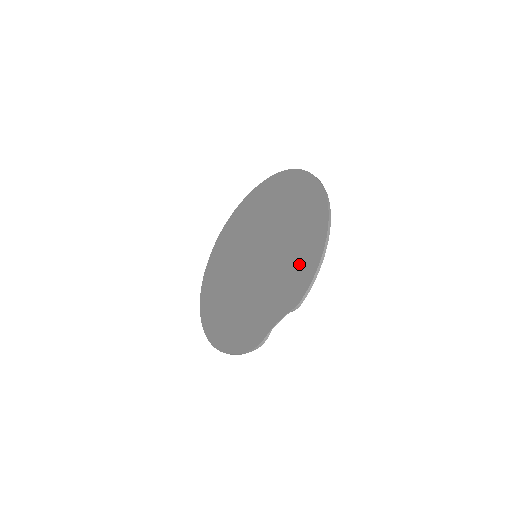
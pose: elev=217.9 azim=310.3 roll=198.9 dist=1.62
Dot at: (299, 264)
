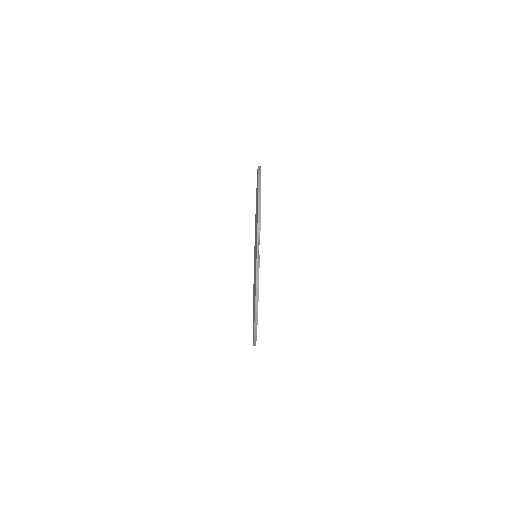
Dot at: occluded
